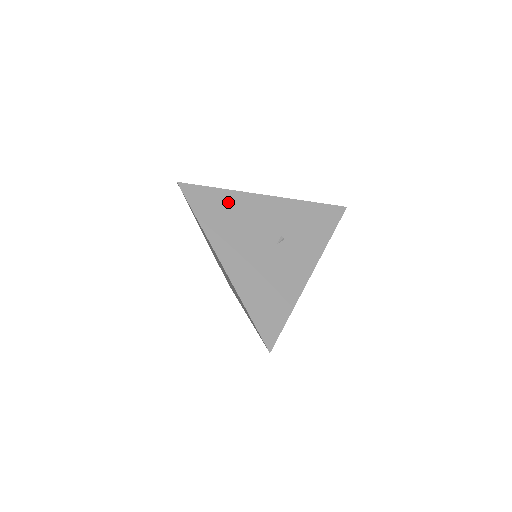
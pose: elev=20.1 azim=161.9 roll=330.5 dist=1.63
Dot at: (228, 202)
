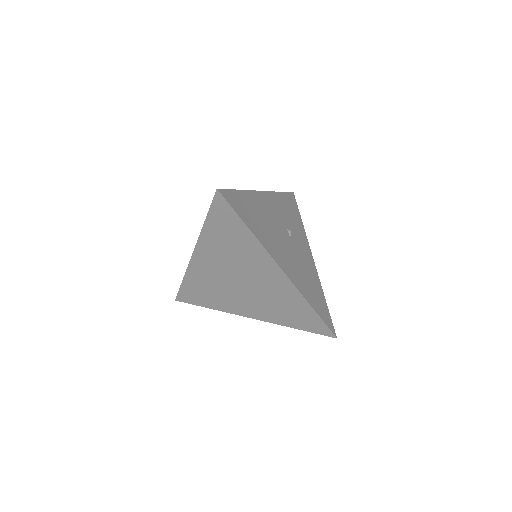
Dot at: (252, 204)
